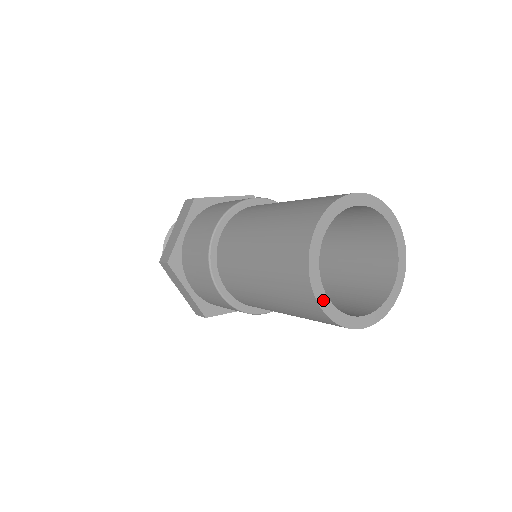
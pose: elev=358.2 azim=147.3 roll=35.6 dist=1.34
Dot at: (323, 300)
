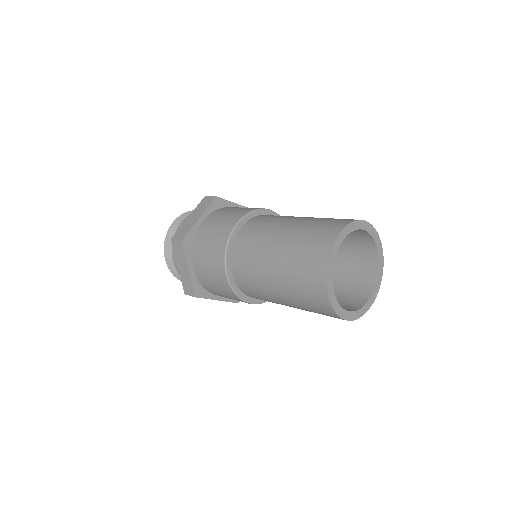
Dot at: (330, 288)
